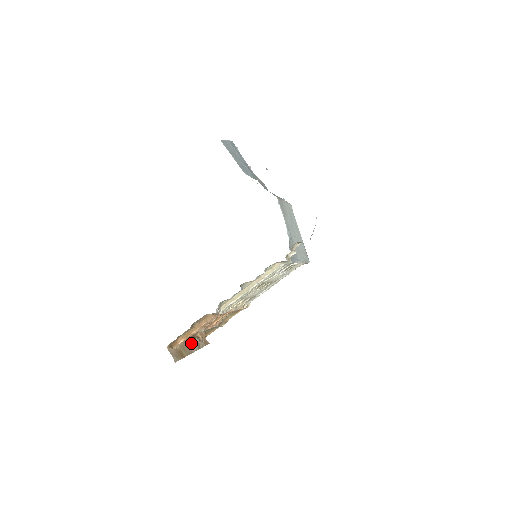
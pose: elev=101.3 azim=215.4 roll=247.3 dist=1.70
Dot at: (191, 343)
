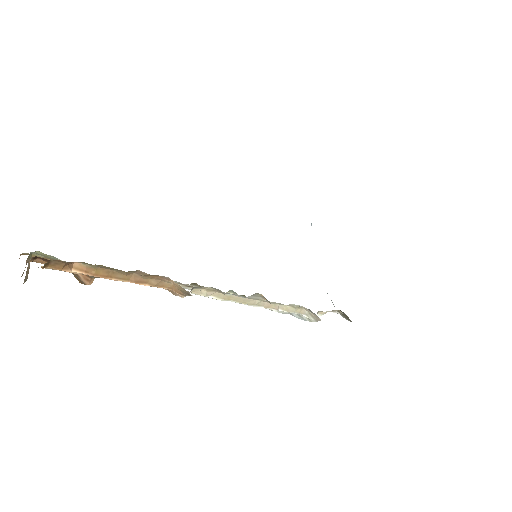
Dot at: (30, 261)
